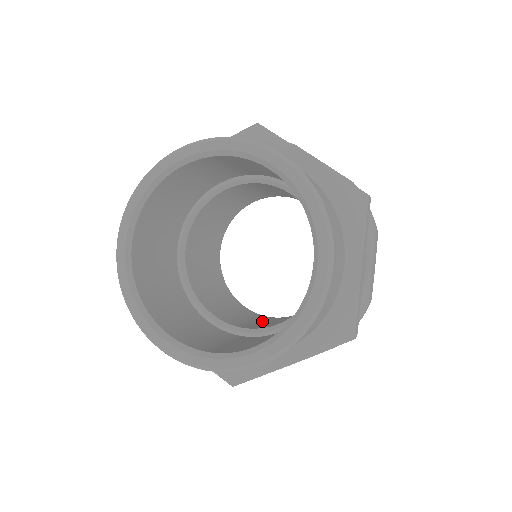
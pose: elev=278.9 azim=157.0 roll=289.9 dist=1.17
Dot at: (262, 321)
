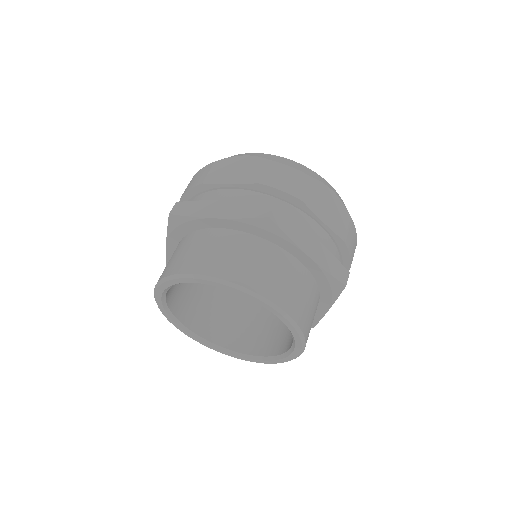
Dot at: occluded
